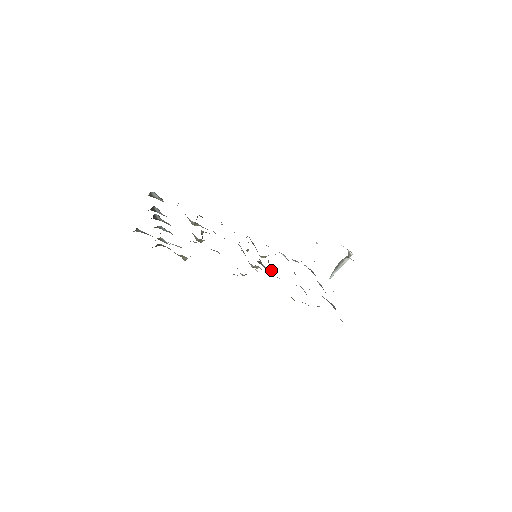
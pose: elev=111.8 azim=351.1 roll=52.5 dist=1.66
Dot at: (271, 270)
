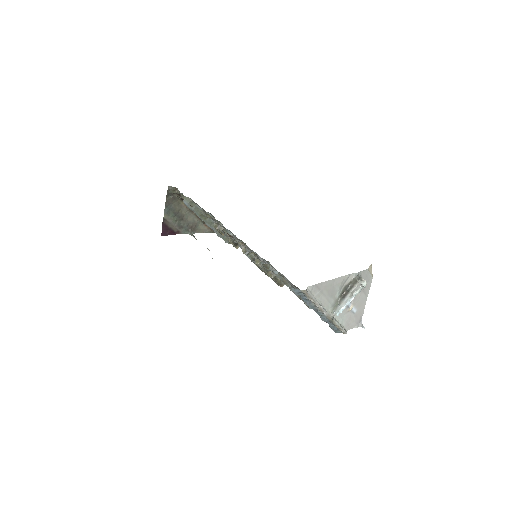
Dot at: (262, 267)
